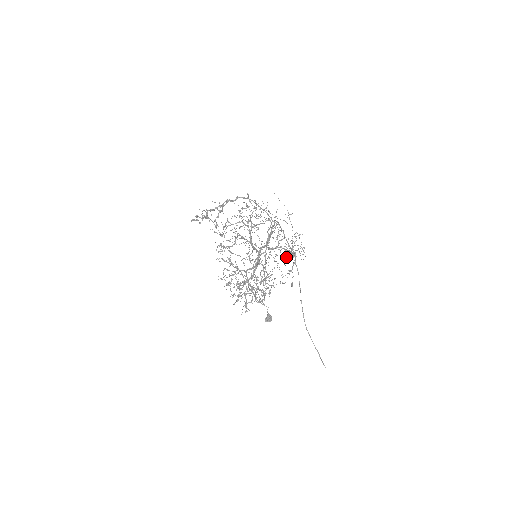
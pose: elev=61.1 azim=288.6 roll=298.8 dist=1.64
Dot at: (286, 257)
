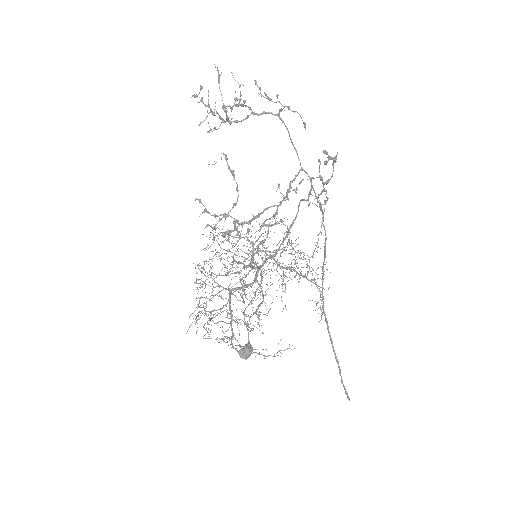
Dot at: occluded
